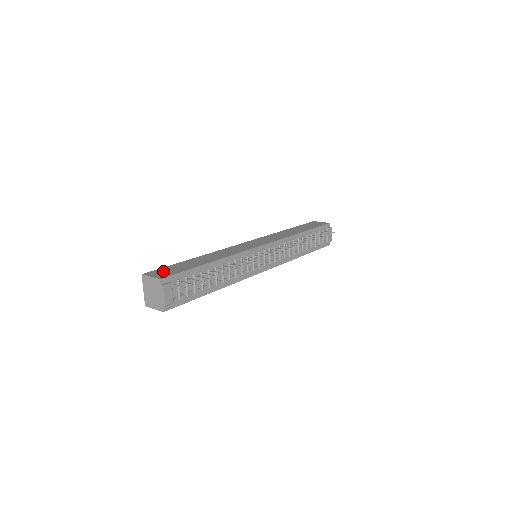
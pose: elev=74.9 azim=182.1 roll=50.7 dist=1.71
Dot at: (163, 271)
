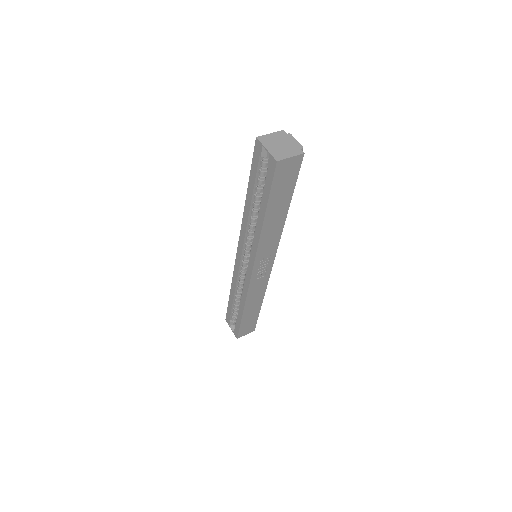
Dot at: occluded
